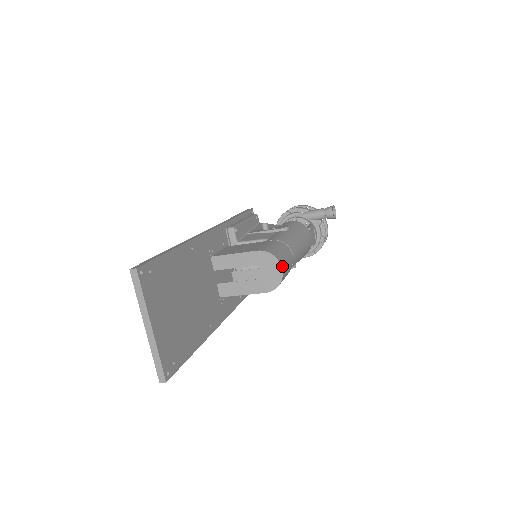
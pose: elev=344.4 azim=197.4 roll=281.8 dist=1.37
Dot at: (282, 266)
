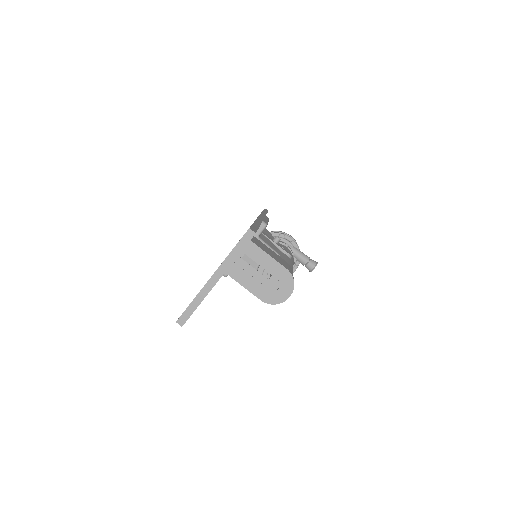
Dot at: occluded
